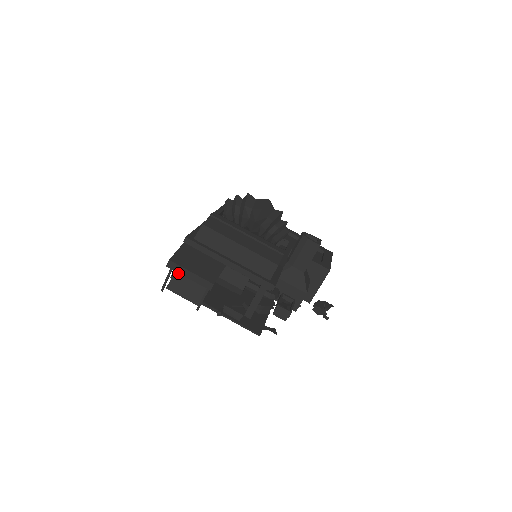
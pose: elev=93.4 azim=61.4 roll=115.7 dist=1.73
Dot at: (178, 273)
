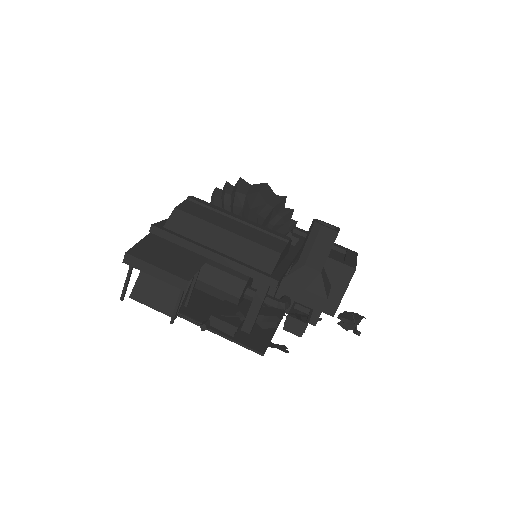
Dot at: (144, 275)
